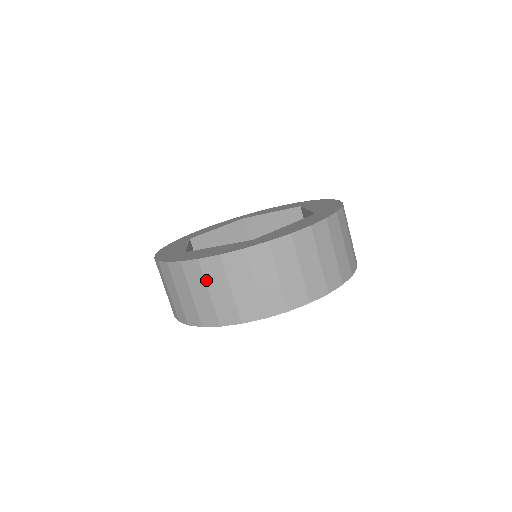
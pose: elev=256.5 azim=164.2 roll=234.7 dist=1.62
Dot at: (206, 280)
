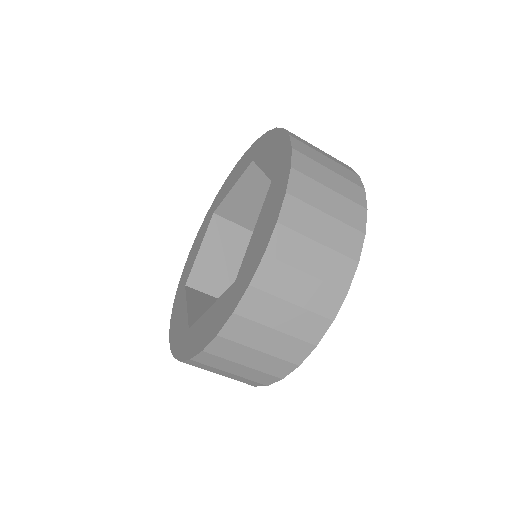
Dot at: (229, 359)
